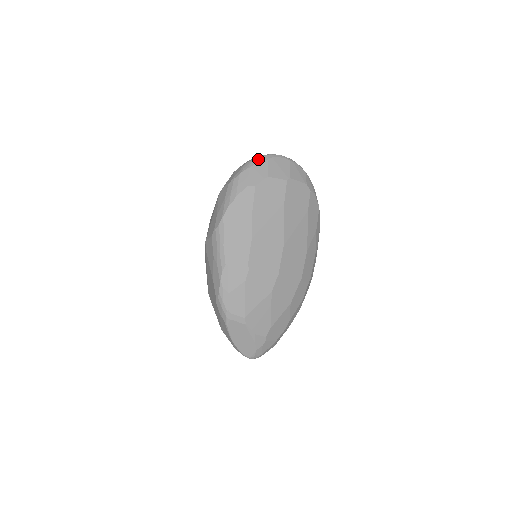
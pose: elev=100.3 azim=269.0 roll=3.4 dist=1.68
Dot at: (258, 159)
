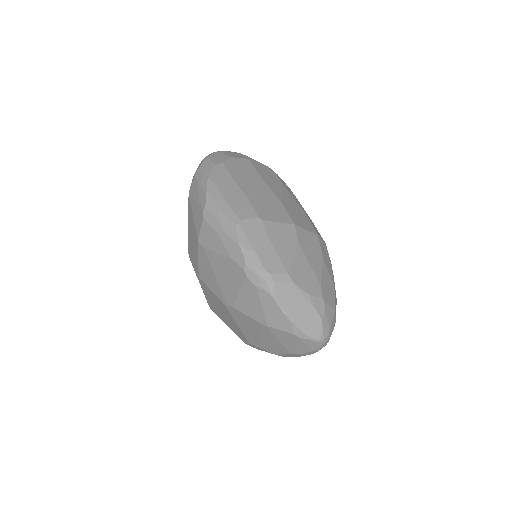
Dot at: (211, 153)
